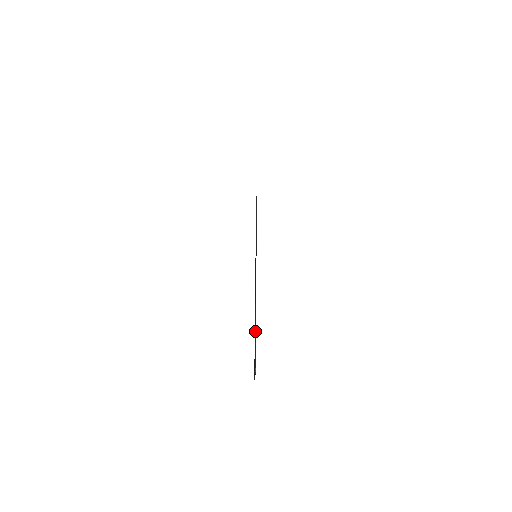
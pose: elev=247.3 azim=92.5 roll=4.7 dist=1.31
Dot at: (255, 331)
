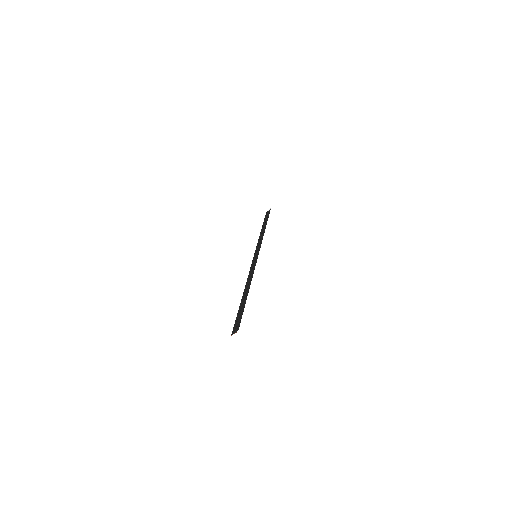
Dot at: occluded
